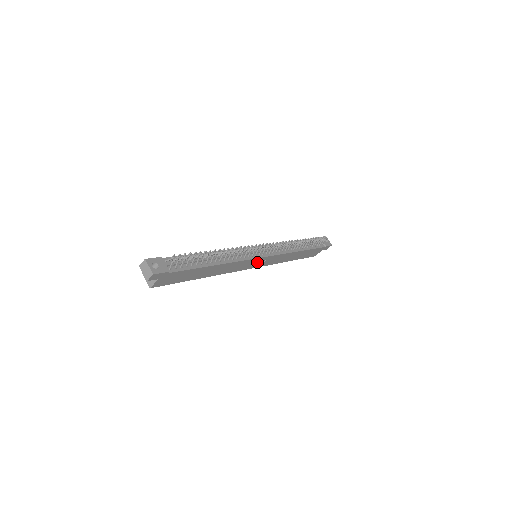
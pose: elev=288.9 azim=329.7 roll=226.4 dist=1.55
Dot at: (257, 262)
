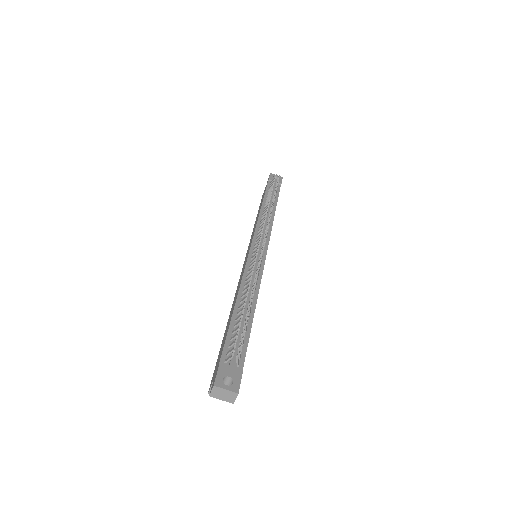
Dot at: occluded
